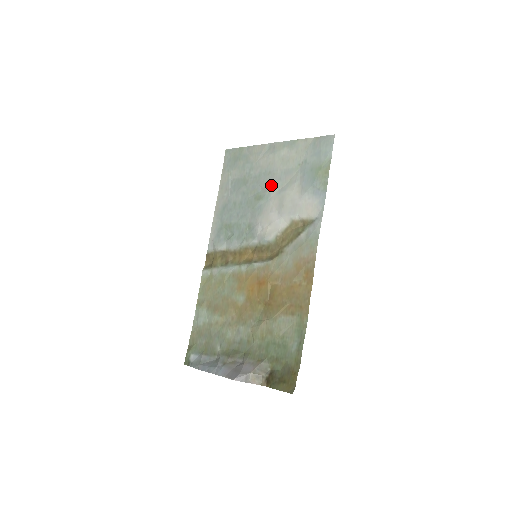
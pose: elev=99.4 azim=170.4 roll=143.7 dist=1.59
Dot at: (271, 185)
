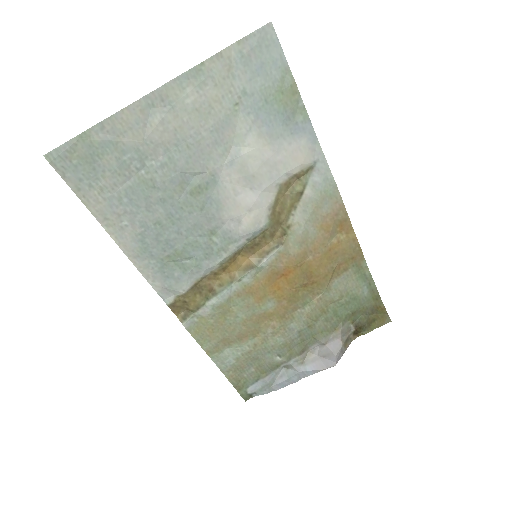
Dot at: (207, 161)
